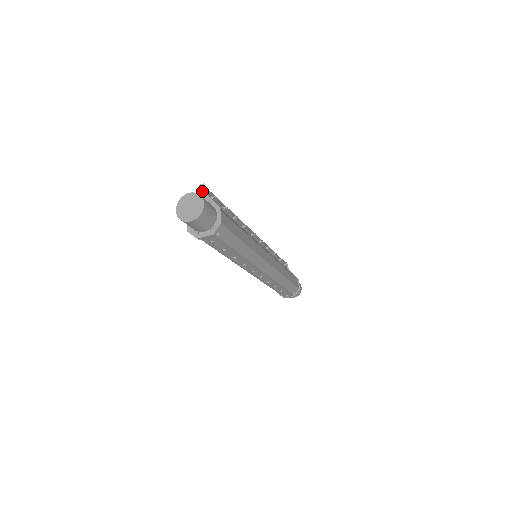
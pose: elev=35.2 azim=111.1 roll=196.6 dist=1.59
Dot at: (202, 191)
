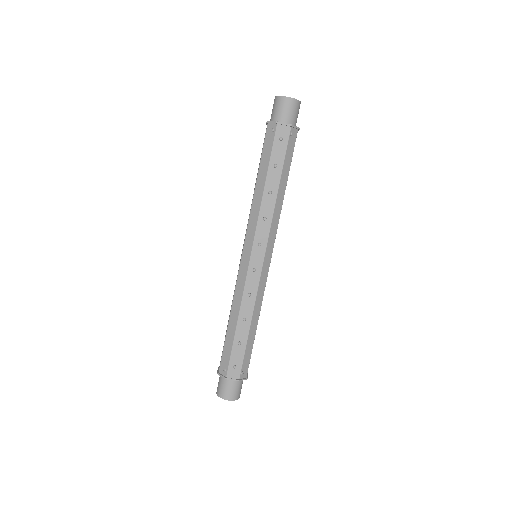
Dot at: occluded
